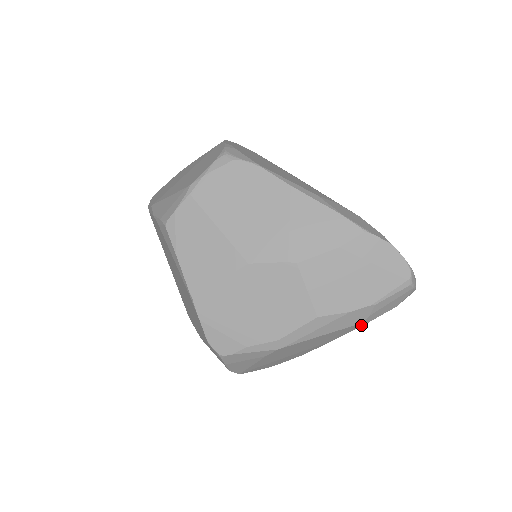
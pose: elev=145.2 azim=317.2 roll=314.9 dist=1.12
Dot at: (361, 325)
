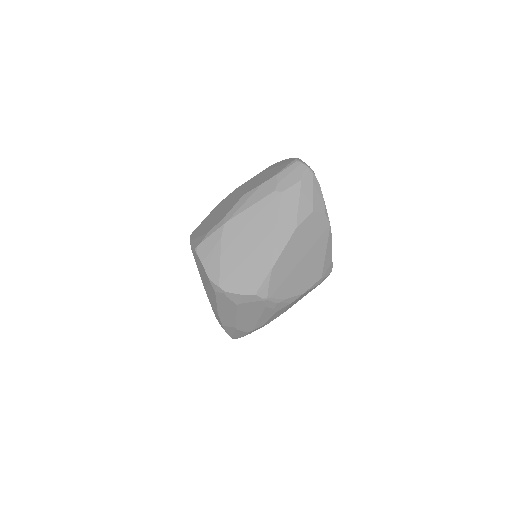
Dot at: (279, 197)
